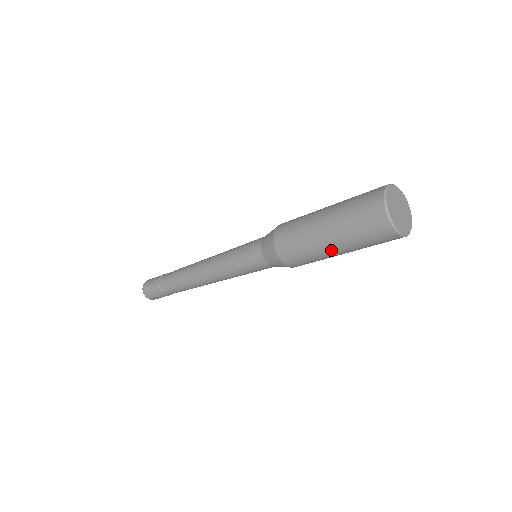
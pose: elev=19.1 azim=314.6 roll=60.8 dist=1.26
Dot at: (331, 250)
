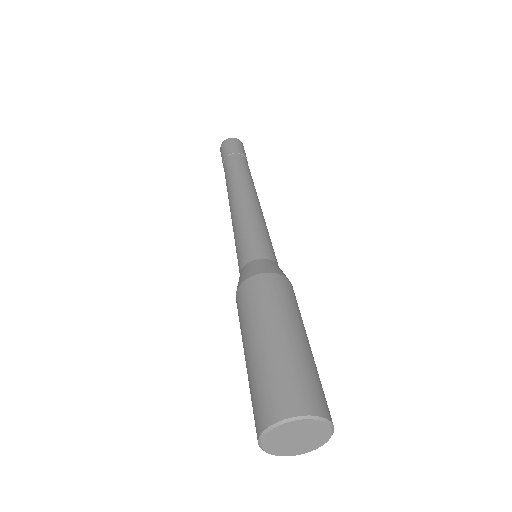
Dot at: occluded
